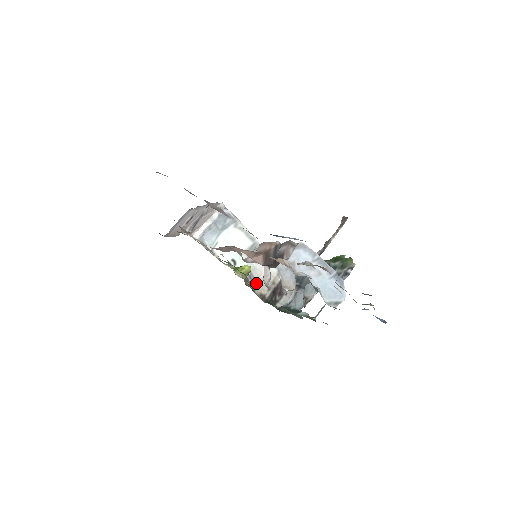
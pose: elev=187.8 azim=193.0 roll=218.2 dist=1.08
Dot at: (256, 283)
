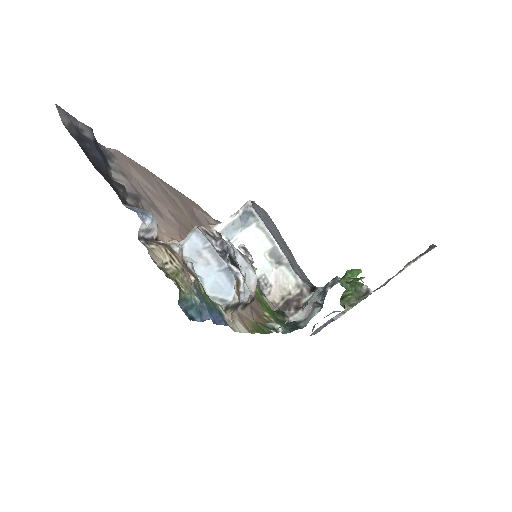
Dot at: (270, 289)
